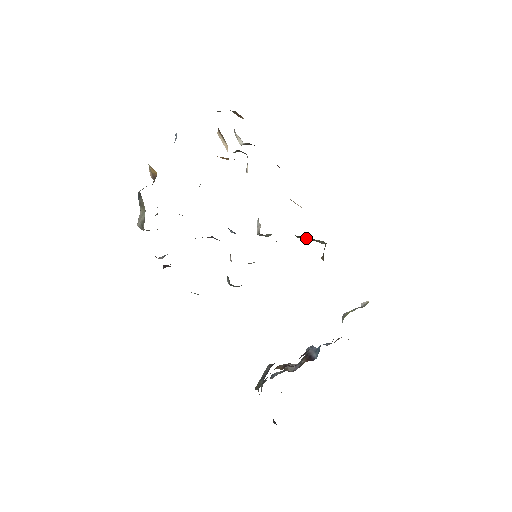
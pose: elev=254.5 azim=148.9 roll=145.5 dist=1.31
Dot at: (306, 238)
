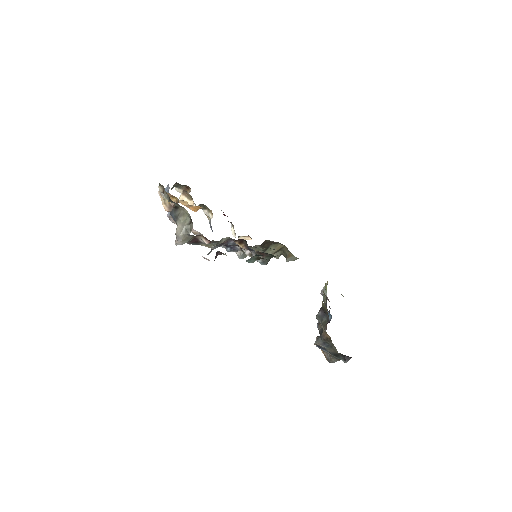
Dot at: (270, 251)
